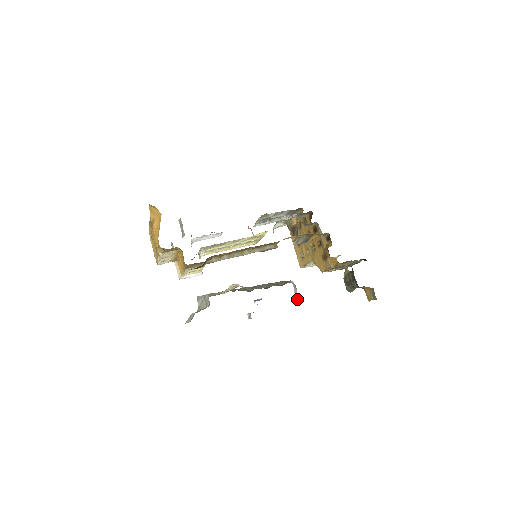
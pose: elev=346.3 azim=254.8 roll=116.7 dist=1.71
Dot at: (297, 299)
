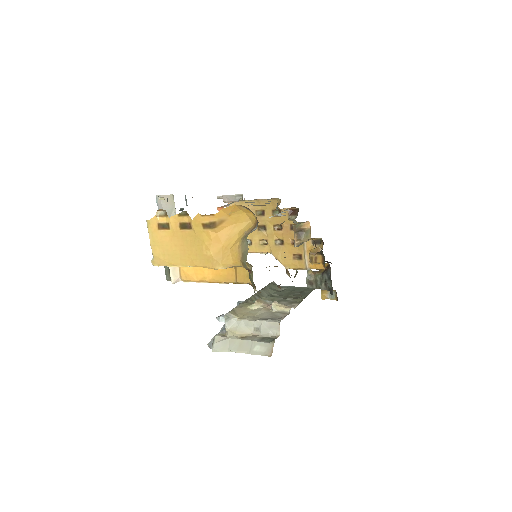
Dot at: occluded
